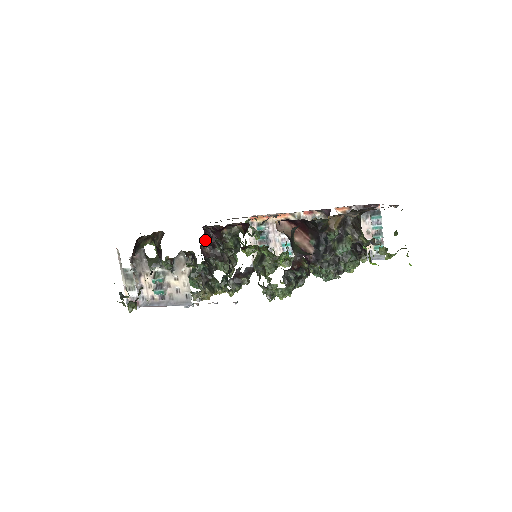
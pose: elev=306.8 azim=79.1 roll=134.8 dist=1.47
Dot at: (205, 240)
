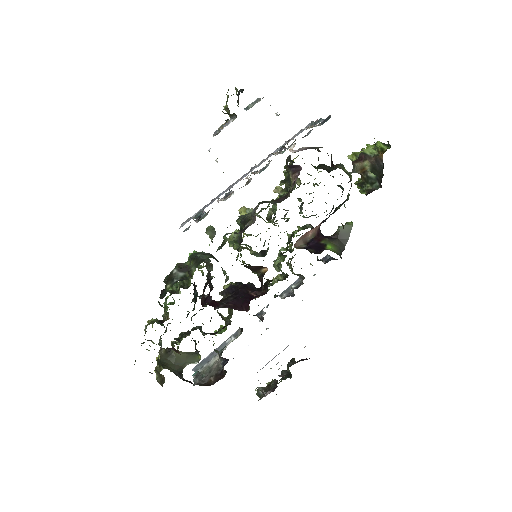
Dot at: occluded
